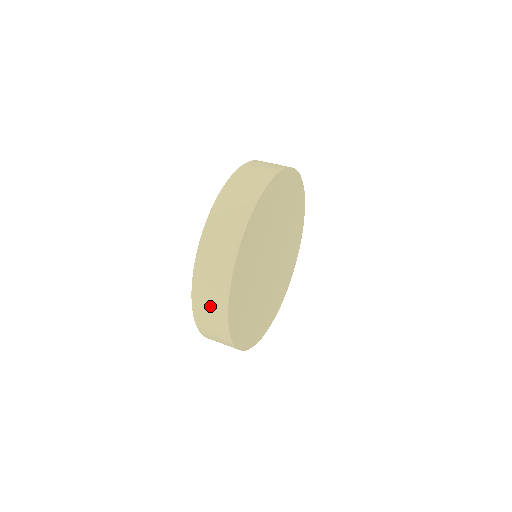
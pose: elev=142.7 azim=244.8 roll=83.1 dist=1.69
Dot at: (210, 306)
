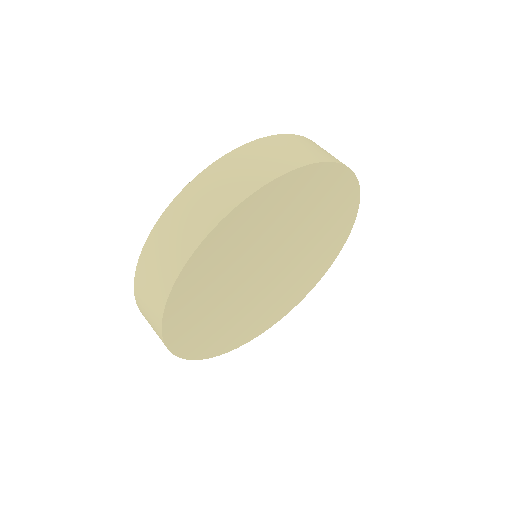
Dot at: occluded
